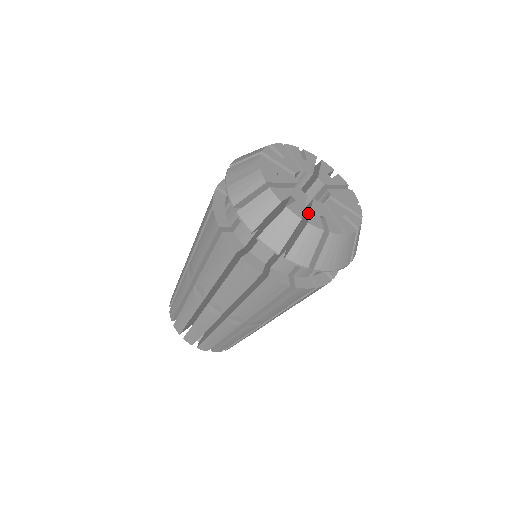
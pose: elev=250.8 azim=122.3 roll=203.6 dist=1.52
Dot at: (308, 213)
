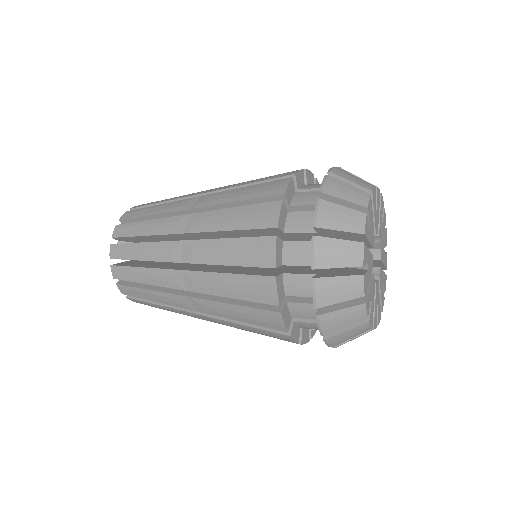
Dot at: occluded
